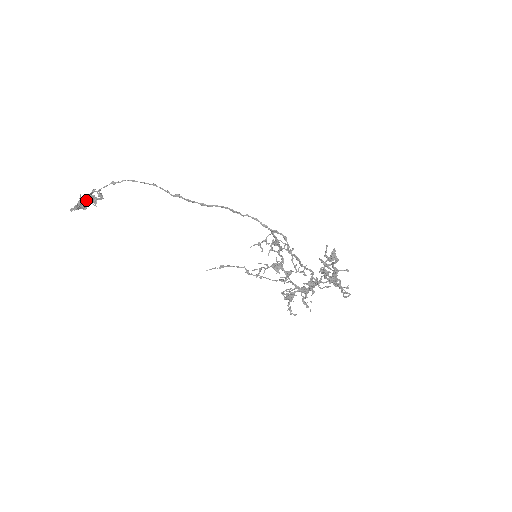
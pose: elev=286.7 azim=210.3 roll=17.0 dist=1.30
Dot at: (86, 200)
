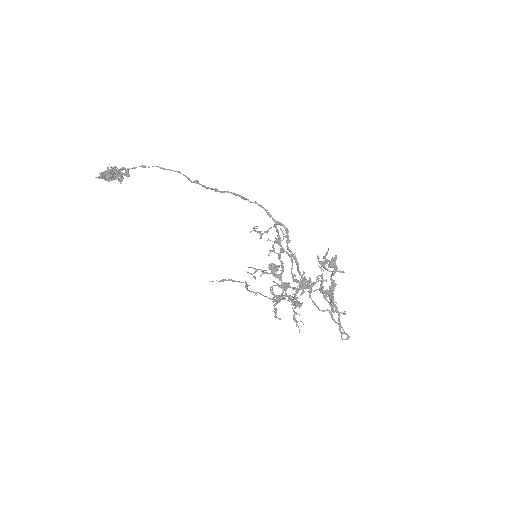
Dot at: (113, 172)
